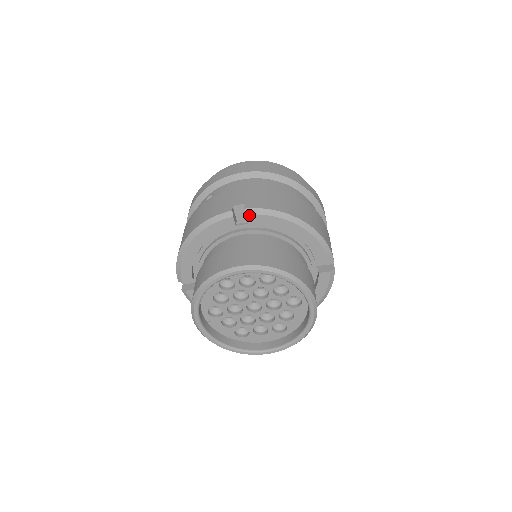
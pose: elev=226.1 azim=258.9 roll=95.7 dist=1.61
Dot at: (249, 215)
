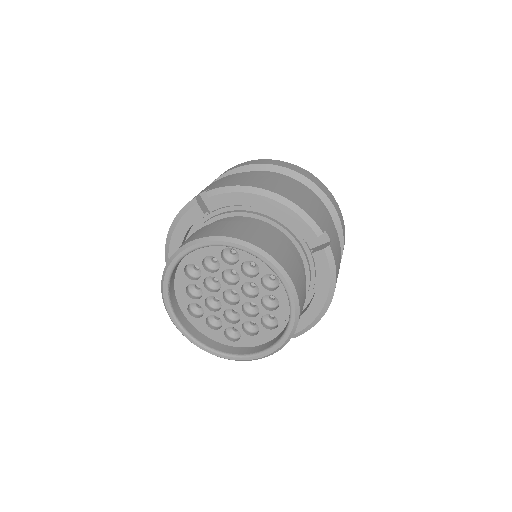
Dot at: (212, 197)
